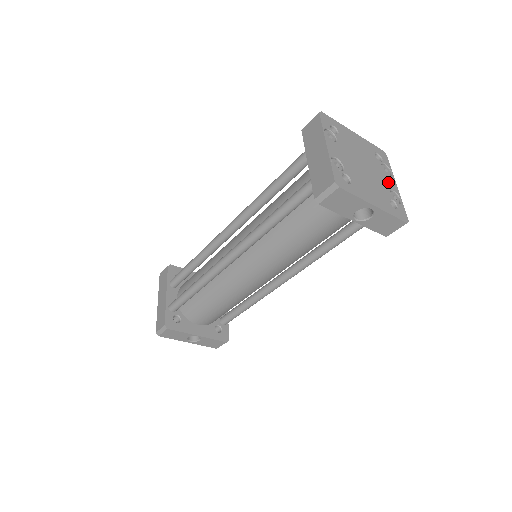
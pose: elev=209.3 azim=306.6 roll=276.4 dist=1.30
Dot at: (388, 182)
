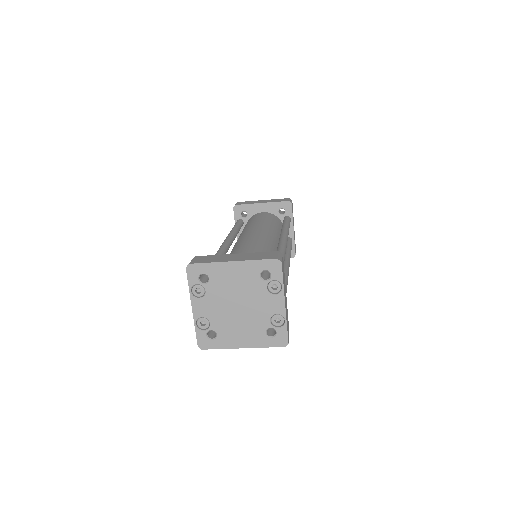
Dot at: (271, 306)
